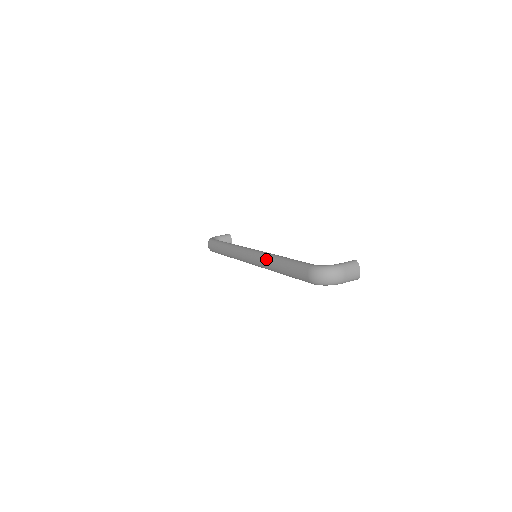
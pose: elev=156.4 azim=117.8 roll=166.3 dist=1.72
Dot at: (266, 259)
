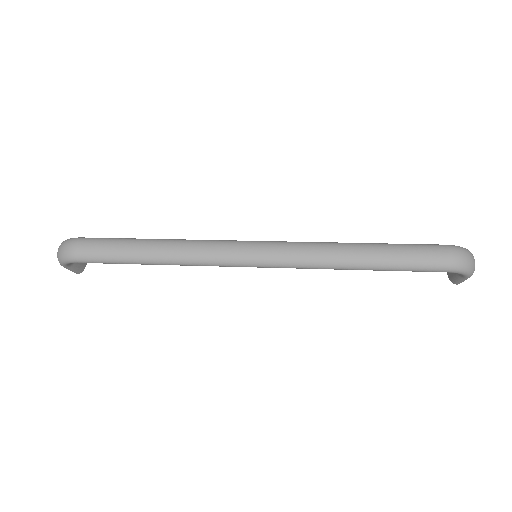
Dot at: (323, 246)
